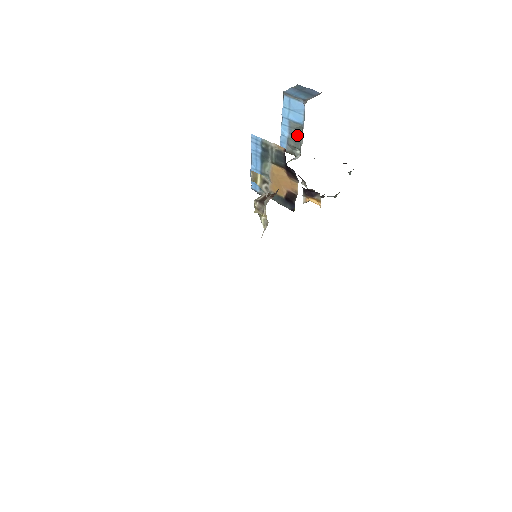
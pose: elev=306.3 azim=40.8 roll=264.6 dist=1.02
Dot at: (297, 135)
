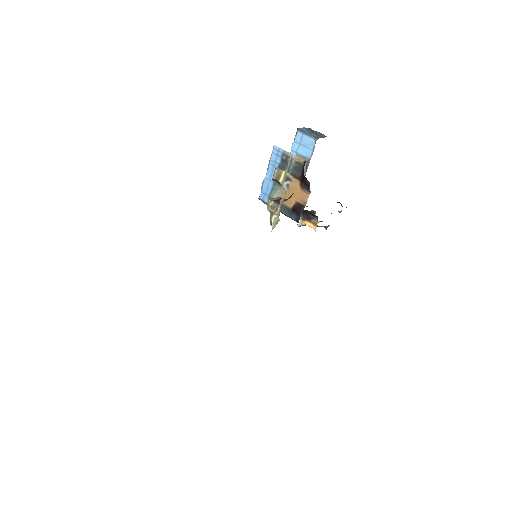
Dot at: occluded
